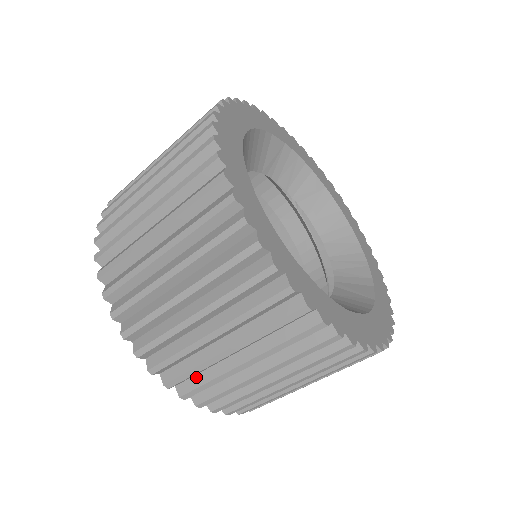
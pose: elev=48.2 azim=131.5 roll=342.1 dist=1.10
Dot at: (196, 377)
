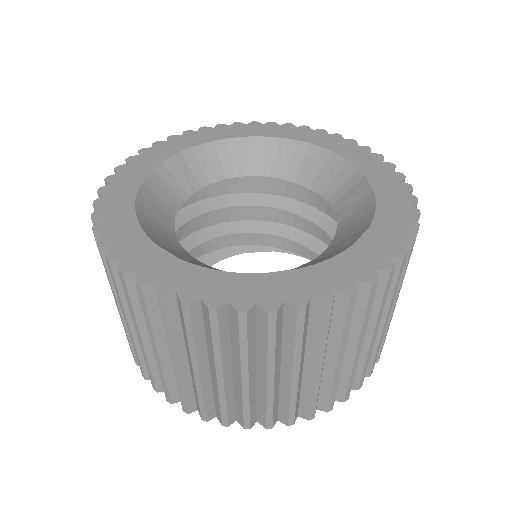
Dot at: (301, 401)
